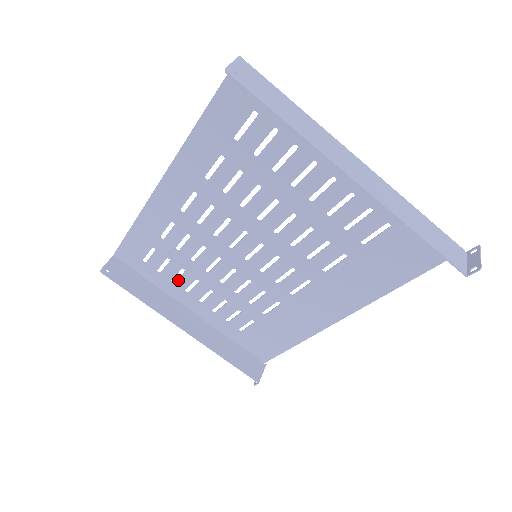
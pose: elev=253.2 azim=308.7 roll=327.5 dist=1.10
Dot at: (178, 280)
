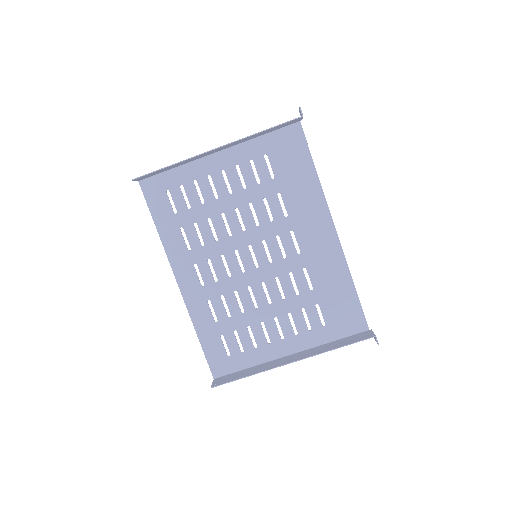
Dot at: (256, 340)
